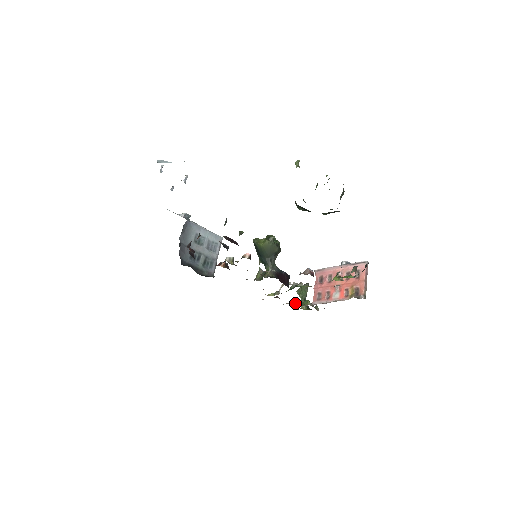
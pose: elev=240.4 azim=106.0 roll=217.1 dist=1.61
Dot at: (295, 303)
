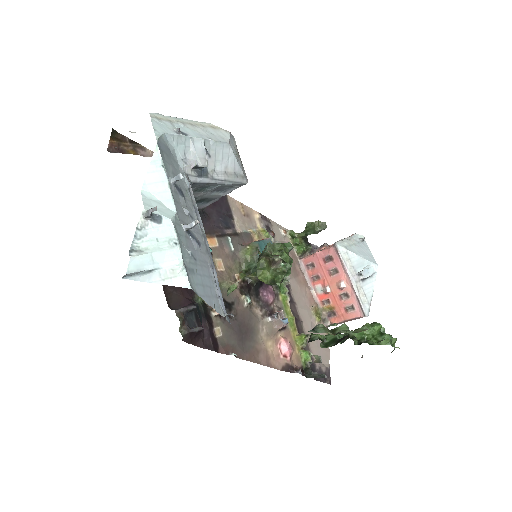
Dot at: (292, 234)
